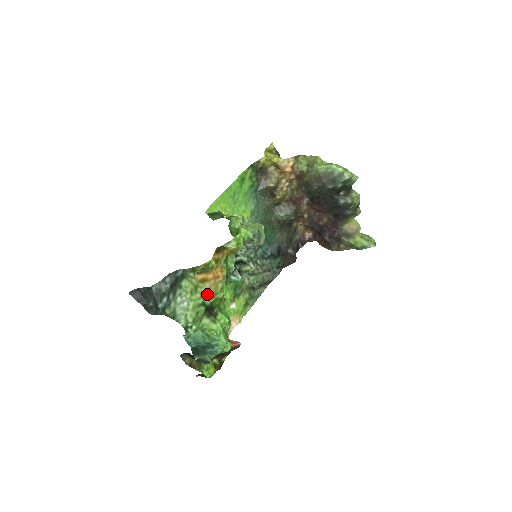
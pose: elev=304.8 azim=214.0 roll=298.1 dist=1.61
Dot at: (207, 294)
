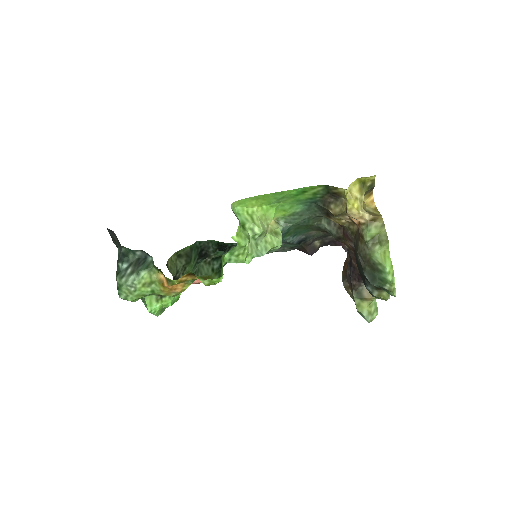
Dot at: (157, 293)
